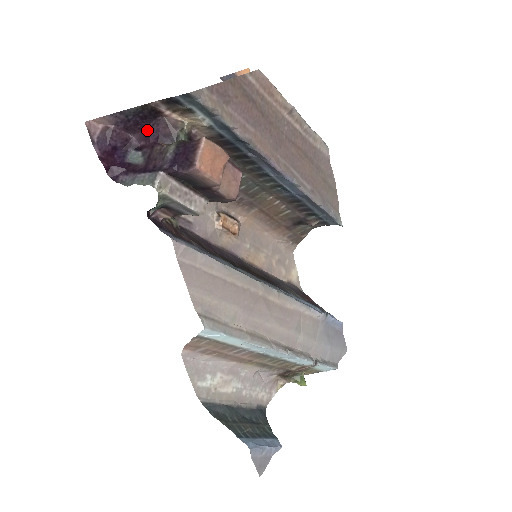
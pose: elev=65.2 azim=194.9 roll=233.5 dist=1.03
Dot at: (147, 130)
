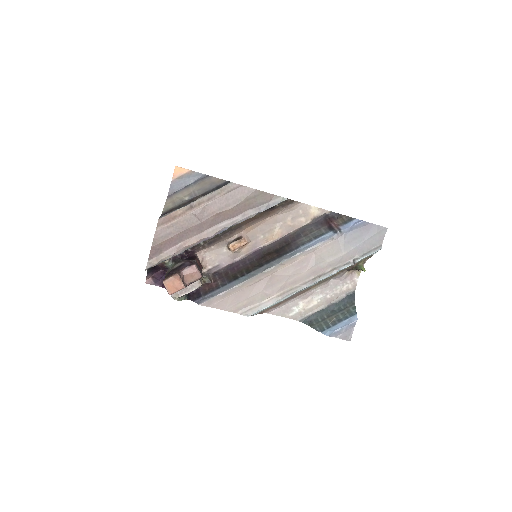
Dot at: (160, 268)
